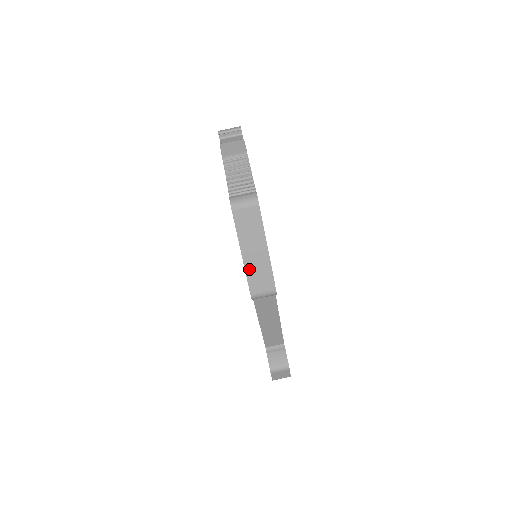
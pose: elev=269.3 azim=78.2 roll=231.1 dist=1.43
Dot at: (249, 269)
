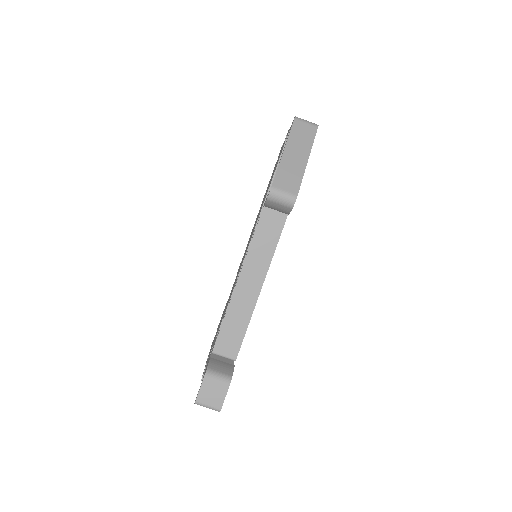
Dot at: (283, 165)
